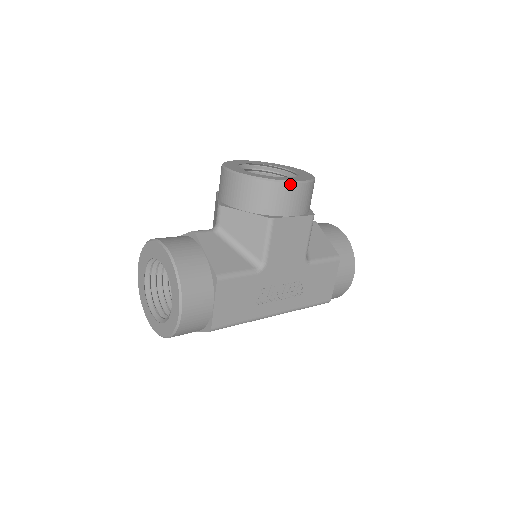
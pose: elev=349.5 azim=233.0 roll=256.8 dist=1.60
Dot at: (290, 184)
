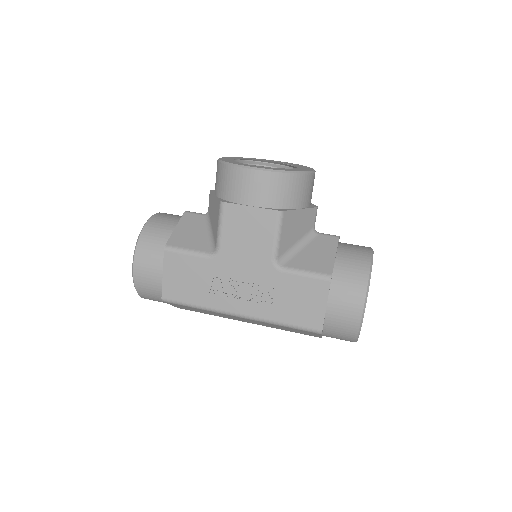
Dot at: (244, 169)
